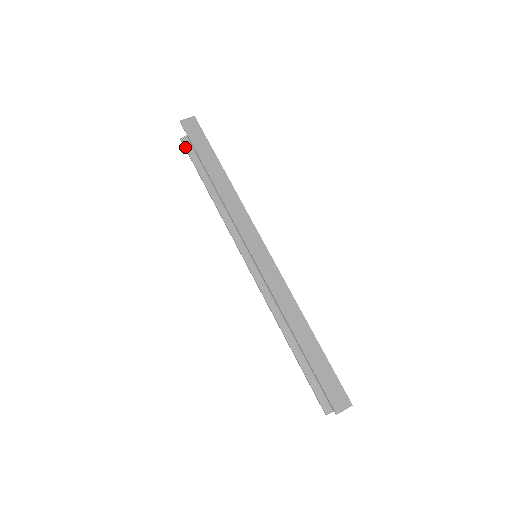
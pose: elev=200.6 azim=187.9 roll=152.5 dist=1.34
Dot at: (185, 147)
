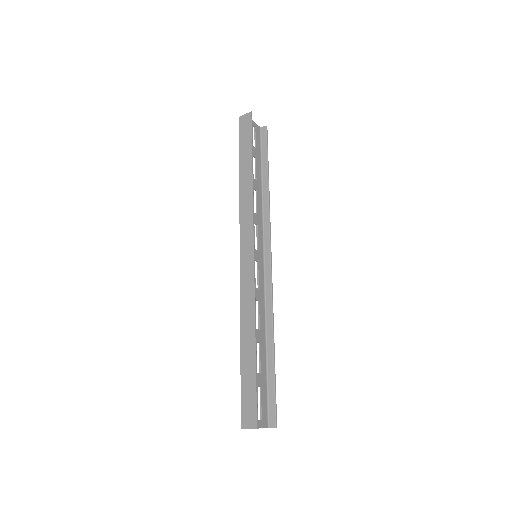
Dot at: occluded
